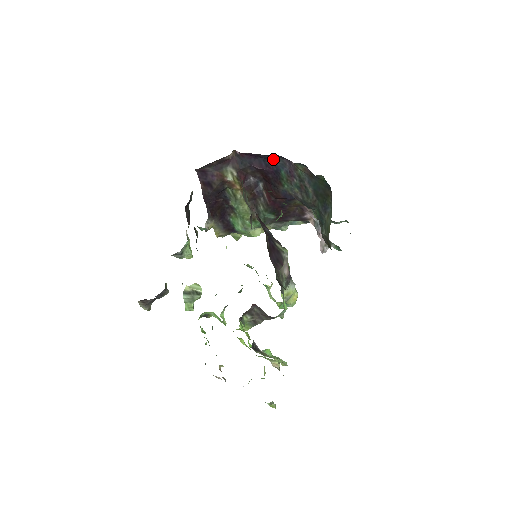
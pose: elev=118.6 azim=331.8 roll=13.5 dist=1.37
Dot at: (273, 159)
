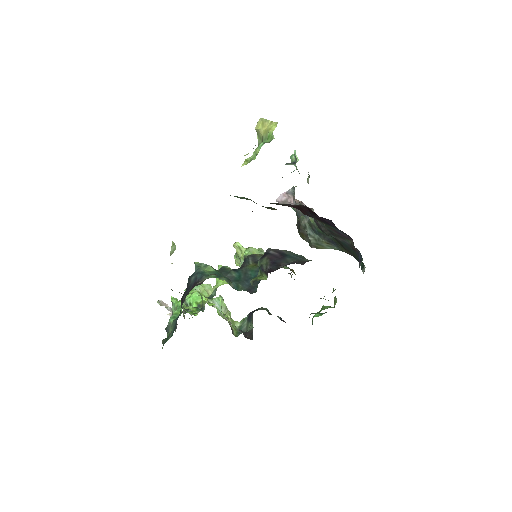
Dot at: occluded
